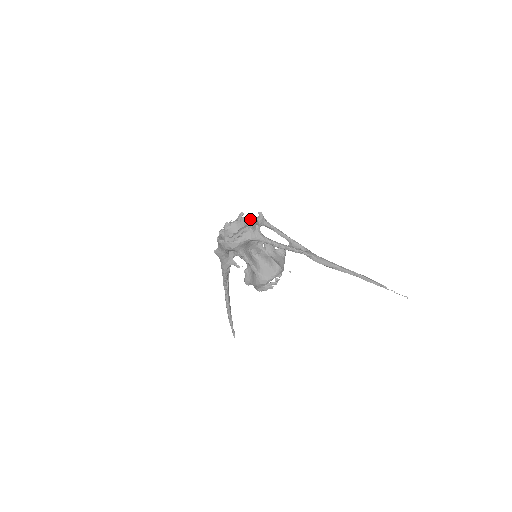
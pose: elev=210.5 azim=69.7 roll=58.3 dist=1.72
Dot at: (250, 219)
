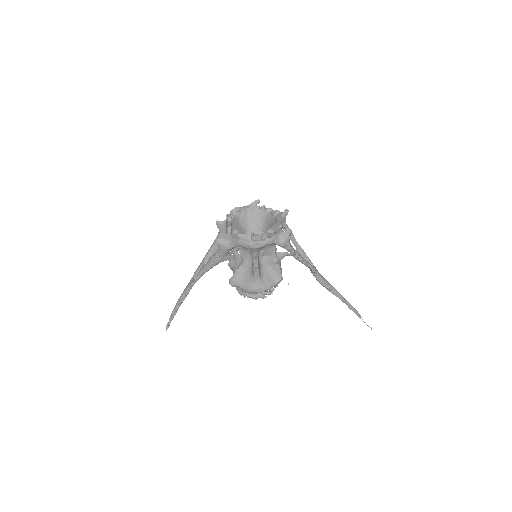
Dot at: (280, 217)
